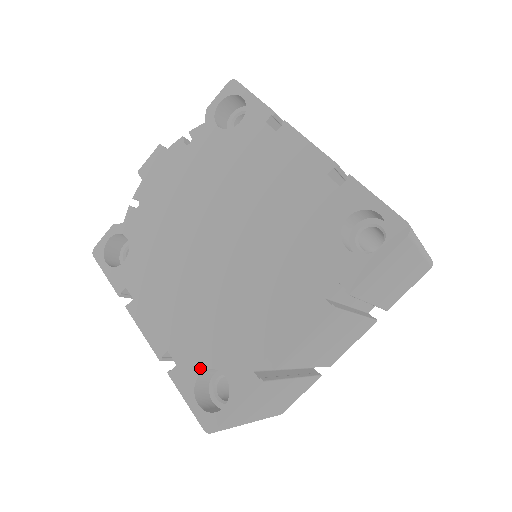
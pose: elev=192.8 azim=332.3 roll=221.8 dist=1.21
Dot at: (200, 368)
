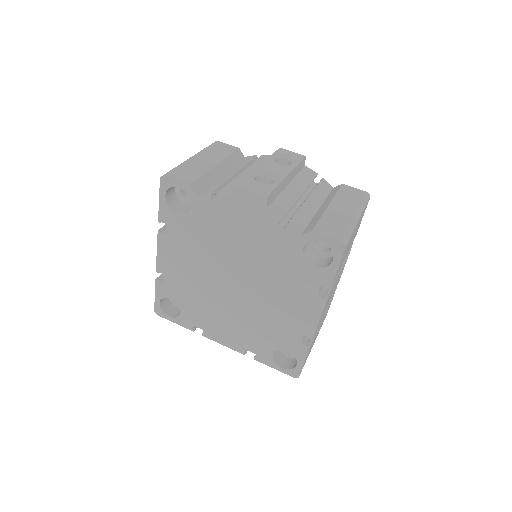
Dot at: (173, 298)
